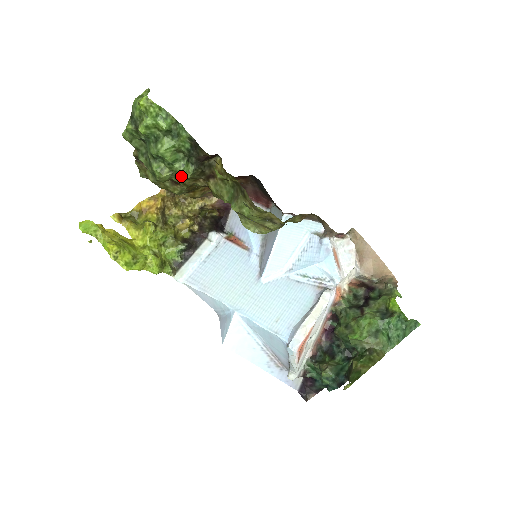
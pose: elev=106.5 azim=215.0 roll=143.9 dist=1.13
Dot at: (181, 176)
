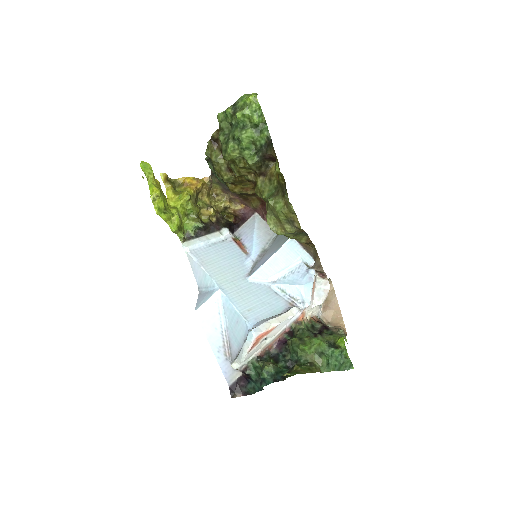
Dot at: (243, 162)
